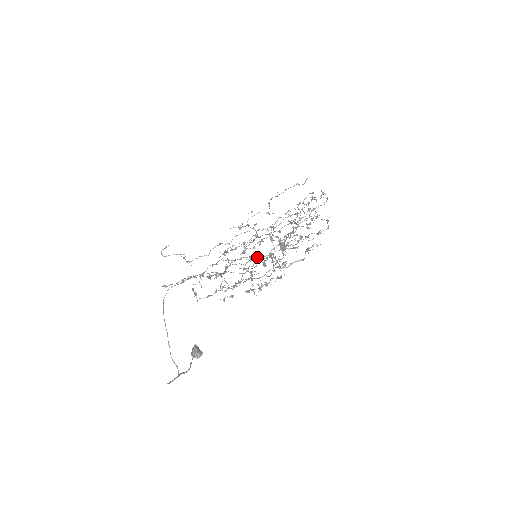
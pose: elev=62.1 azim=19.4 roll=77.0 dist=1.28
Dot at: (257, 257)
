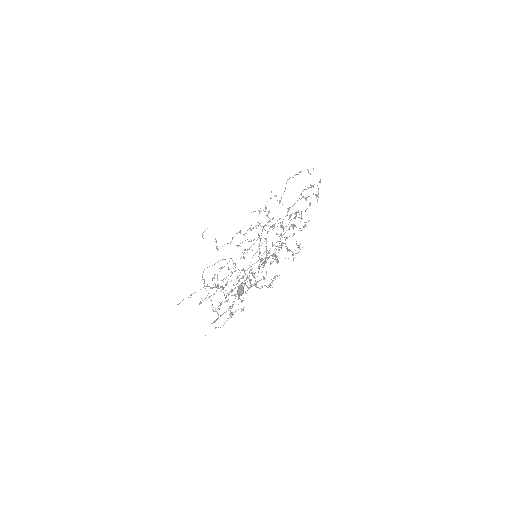
Dot at: (221, 303)
